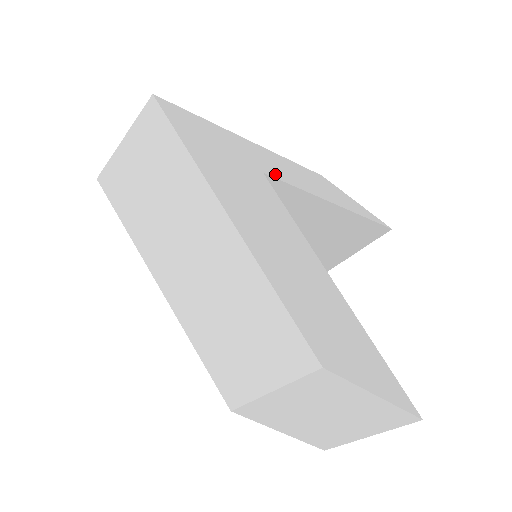
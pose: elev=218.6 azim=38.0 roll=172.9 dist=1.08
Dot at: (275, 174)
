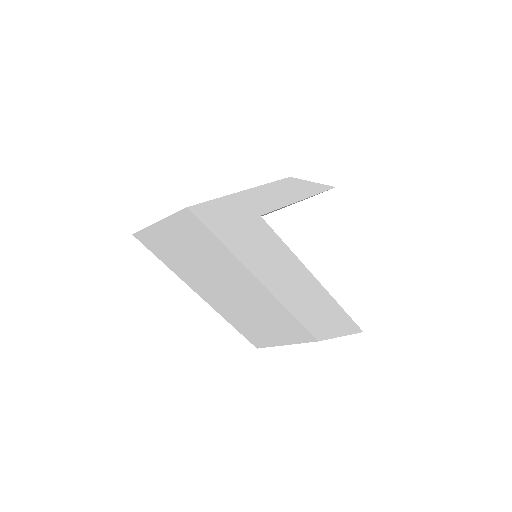
Dot at: (266, 209)
